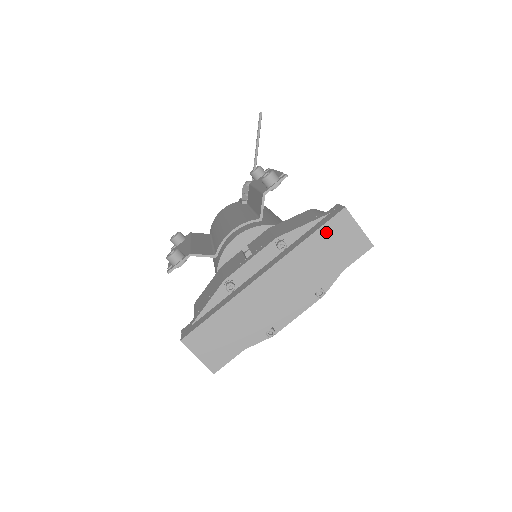
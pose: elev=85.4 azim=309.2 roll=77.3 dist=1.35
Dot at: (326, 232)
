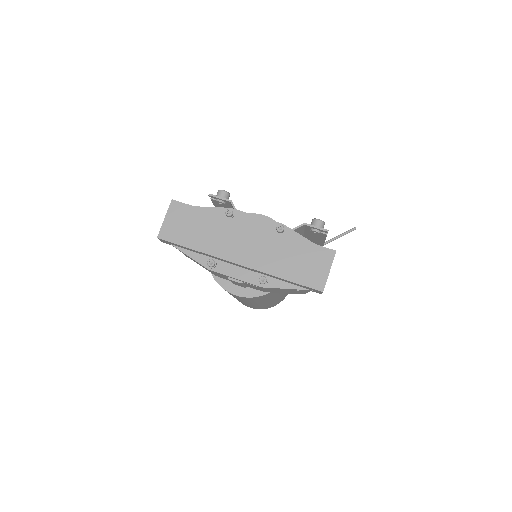
Dot at: (310, 249)
